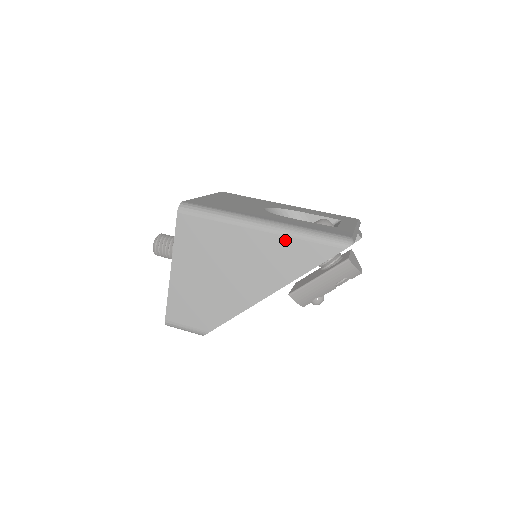
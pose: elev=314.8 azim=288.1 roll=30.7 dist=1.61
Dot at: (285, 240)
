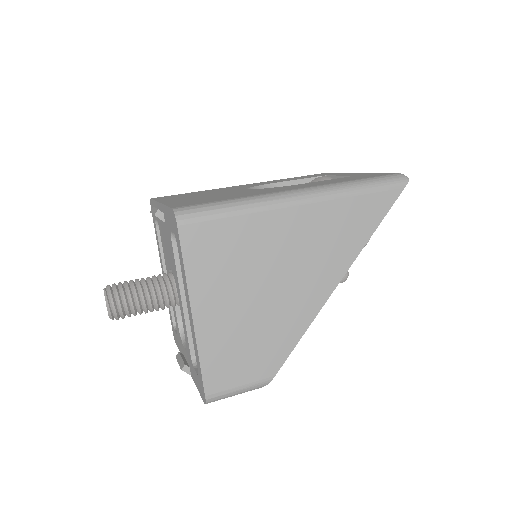
Dot at: (338, 204)
